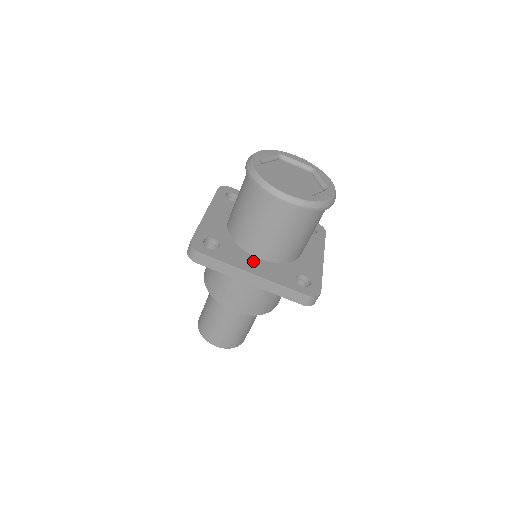
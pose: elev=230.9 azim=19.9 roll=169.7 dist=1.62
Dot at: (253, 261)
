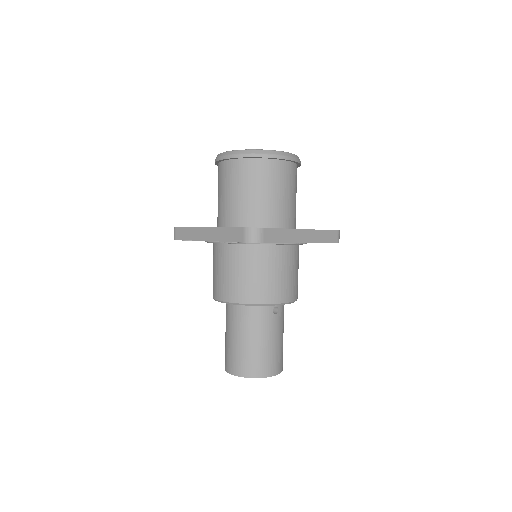
Dot at: occluded
